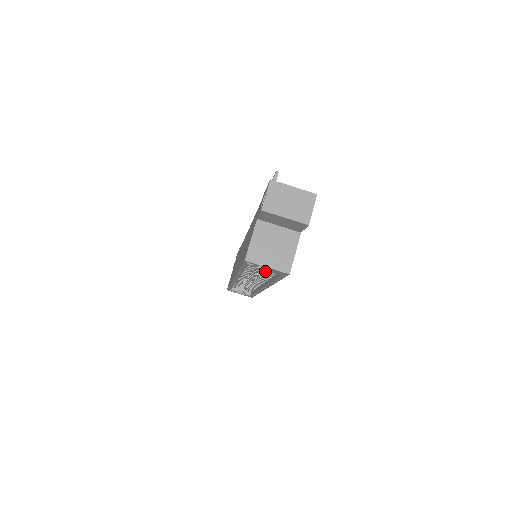
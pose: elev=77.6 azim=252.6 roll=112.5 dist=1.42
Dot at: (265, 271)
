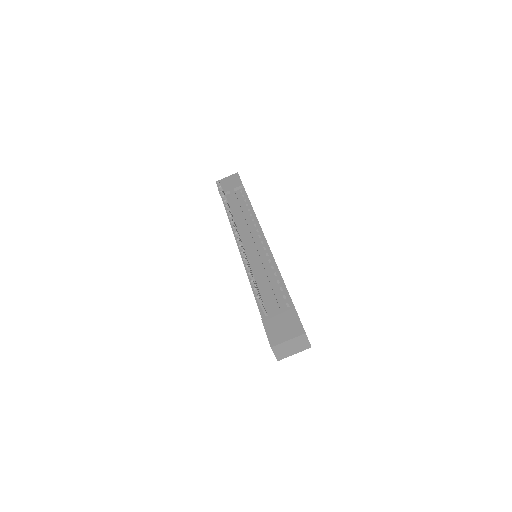
Dot at: occluded
